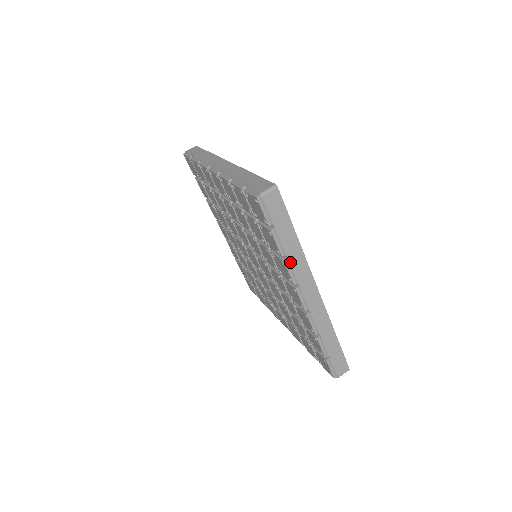
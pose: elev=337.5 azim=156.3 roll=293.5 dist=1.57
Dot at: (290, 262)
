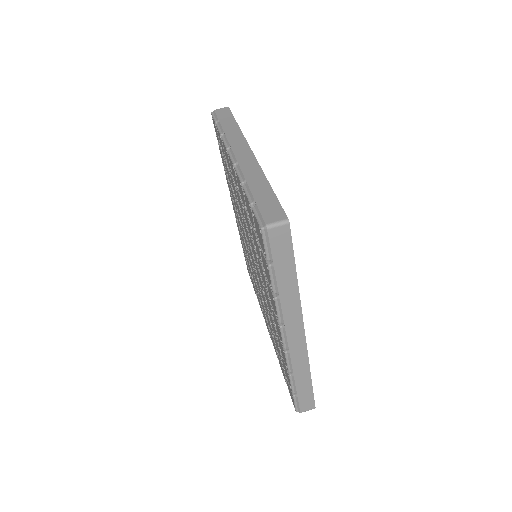
Dot at: (281, 301)
